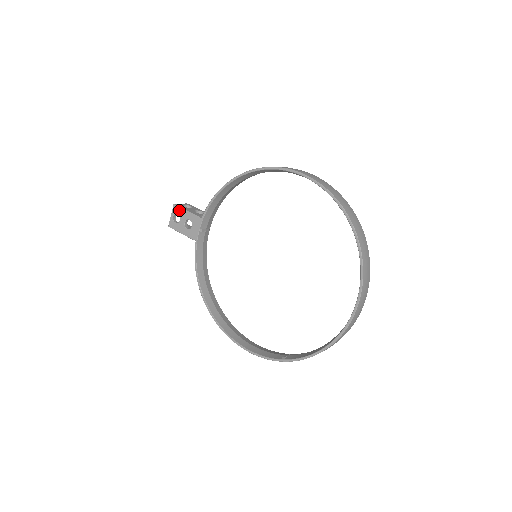
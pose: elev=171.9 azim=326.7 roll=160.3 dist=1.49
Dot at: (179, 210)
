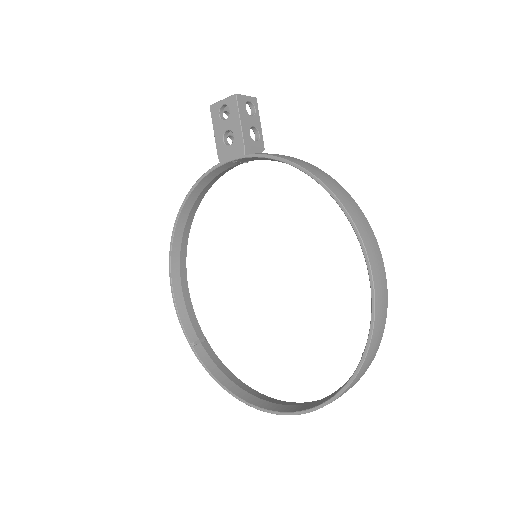
Dot at: (234, 109)
